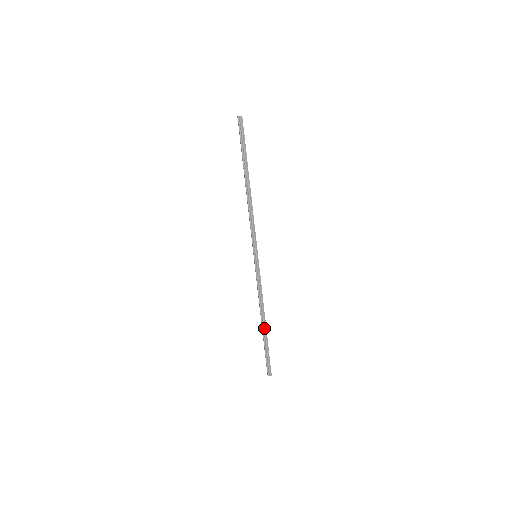
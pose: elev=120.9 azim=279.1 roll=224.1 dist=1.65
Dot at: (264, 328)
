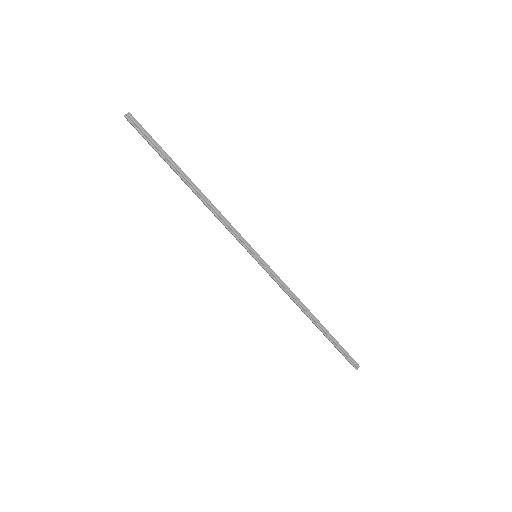
Dot at: (318, 325)
